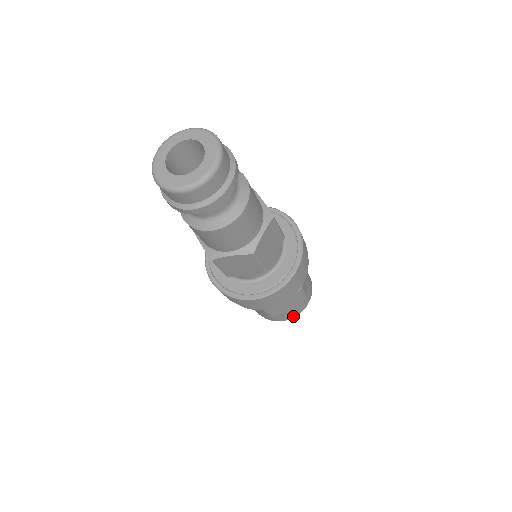
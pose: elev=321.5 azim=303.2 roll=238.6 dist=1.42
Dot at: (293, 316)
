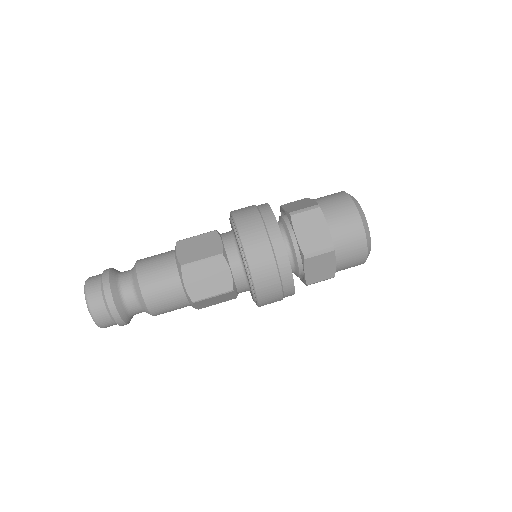
Dot at: occluded
